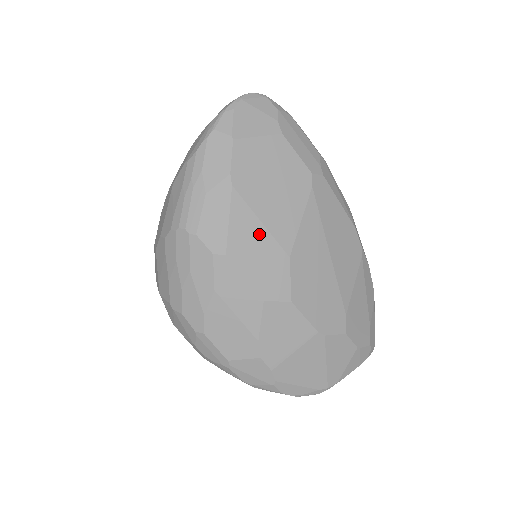
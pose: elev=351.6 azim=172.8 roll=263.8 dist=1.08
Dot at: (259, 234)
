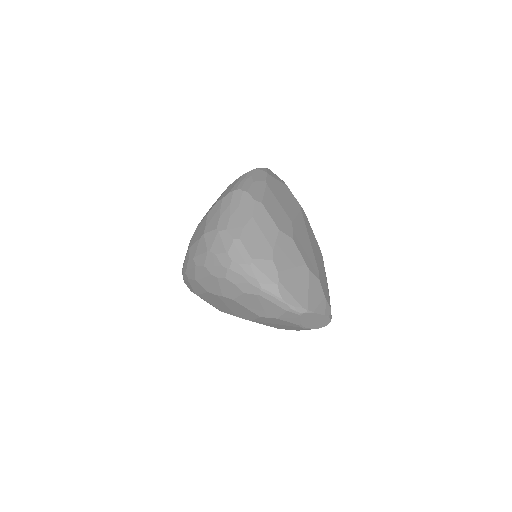
Dot at: (278, 206)
